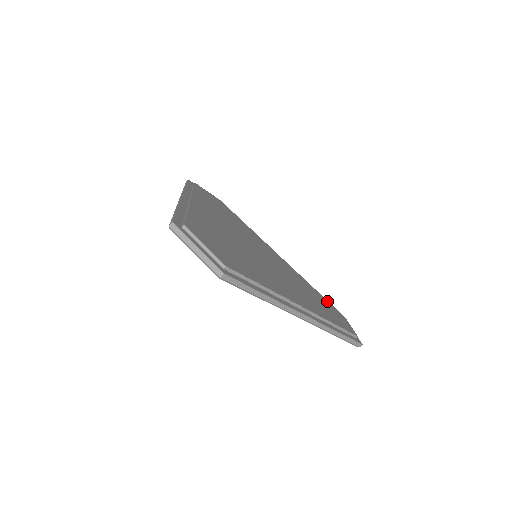
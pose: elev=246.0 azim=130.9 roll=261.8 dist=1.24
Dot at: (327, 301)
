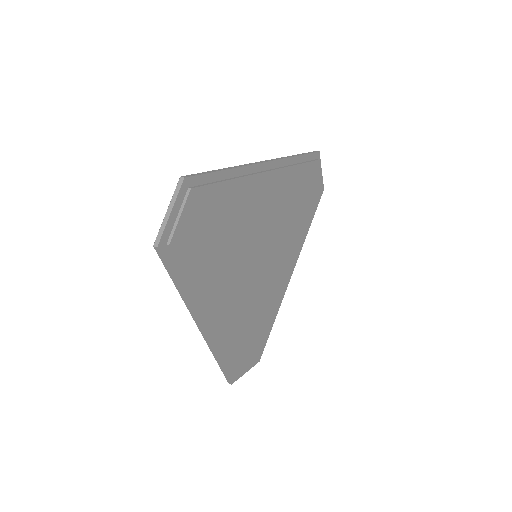
Dot at: (267, 336)
